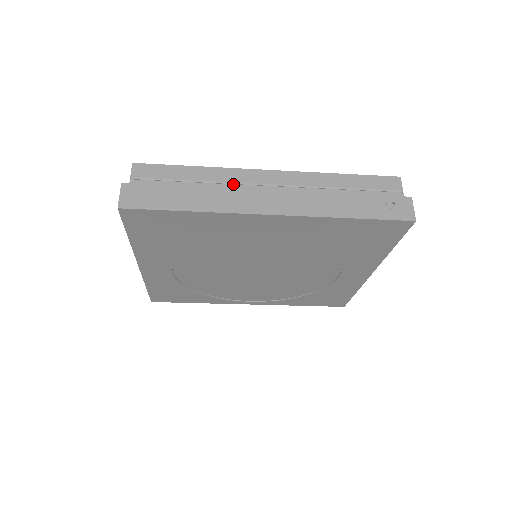
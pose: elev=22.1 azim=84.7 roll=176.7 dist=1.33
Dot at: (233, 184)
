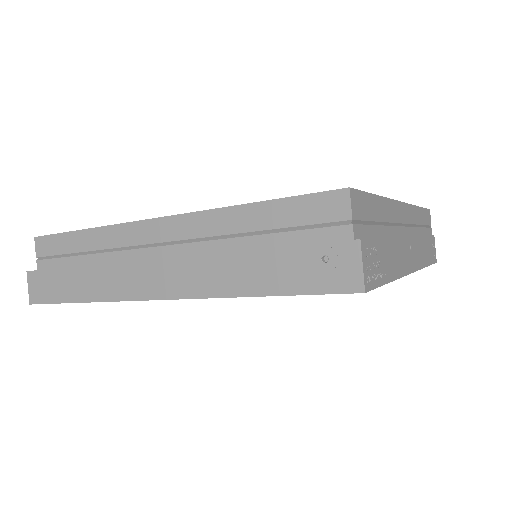
Dot at: (120, 250)
